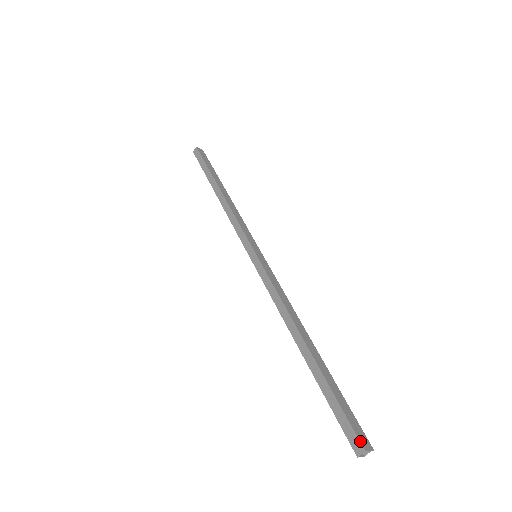
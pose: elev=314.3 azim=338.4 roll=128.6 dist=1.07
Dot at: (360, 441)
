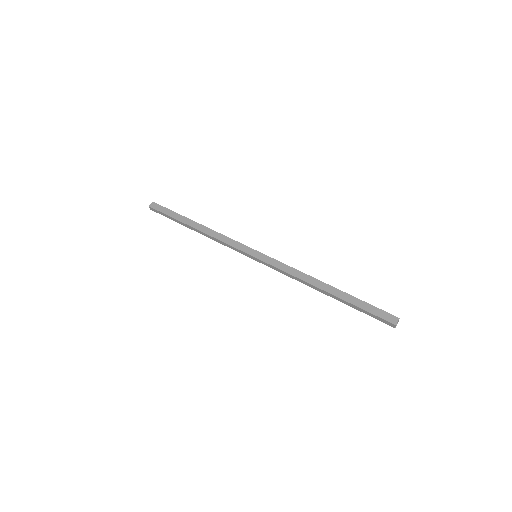
Dot at: (390, 322)
